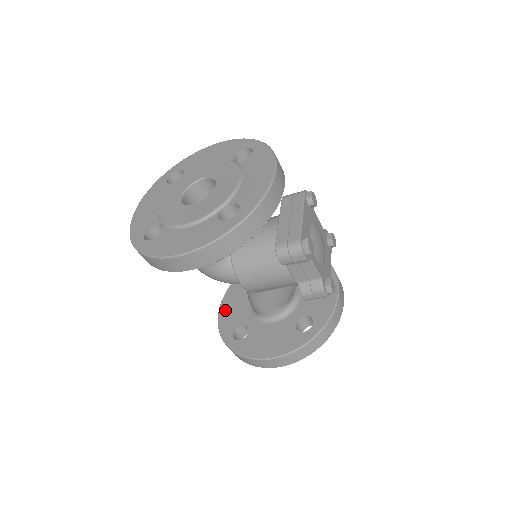
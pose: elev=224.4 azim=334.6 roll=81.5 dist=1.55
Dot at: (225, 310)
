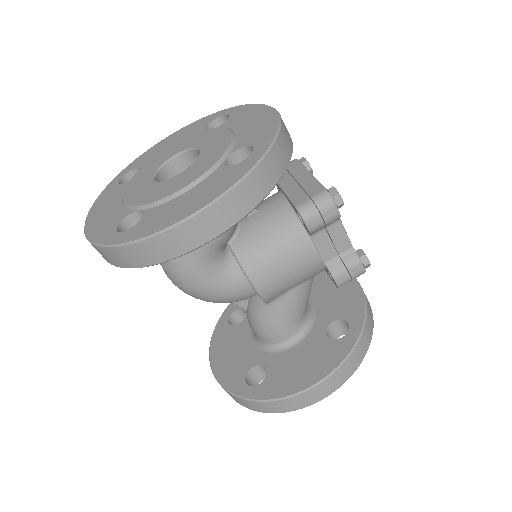
Dot at: (220, 361)
